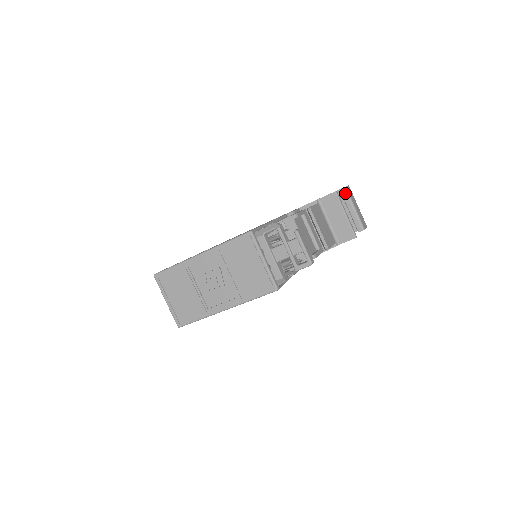
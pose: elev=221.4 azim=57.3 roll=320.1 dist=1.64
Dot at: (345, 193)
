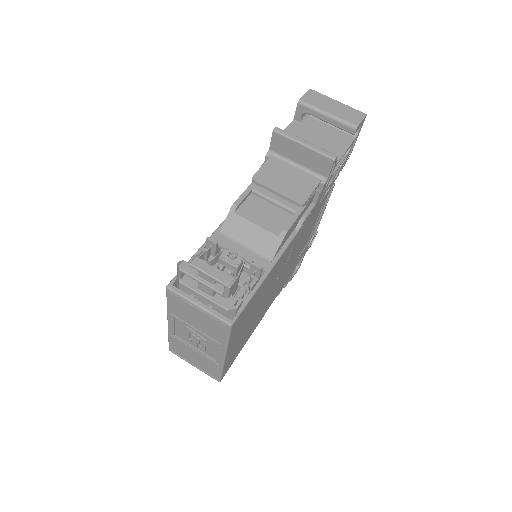
Dot at: (304, 108)
